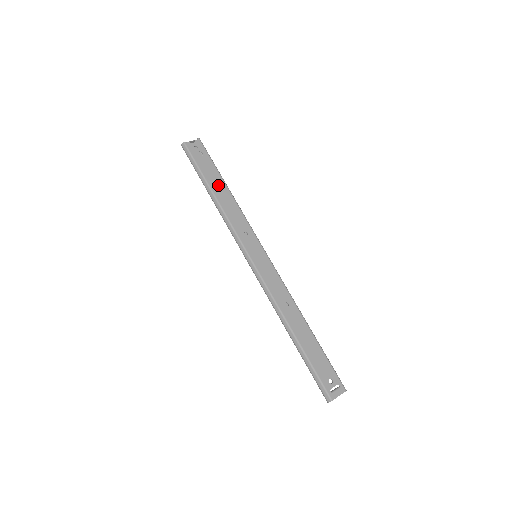
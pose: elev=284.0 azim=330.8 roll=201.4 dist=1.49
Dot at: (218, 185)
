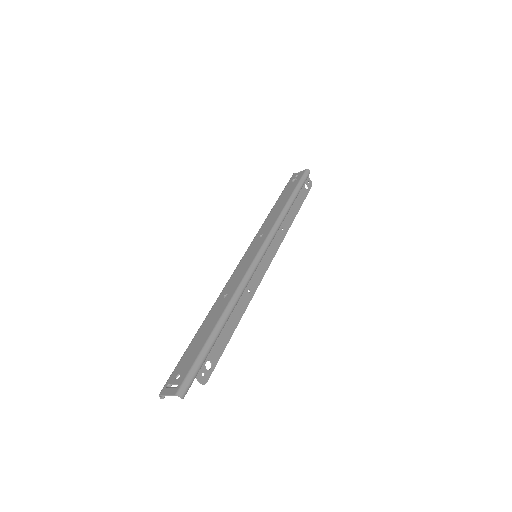
Dot at: (283, 200)
